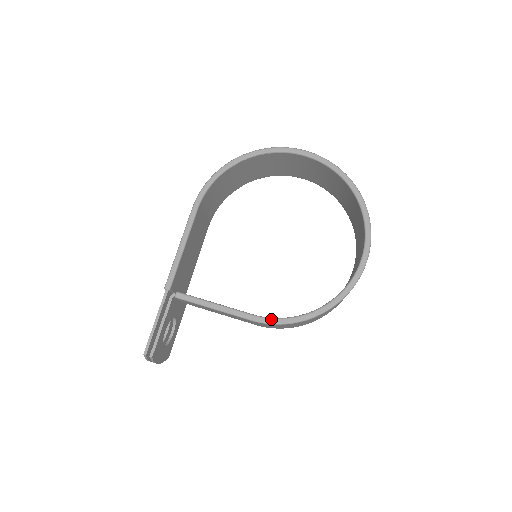
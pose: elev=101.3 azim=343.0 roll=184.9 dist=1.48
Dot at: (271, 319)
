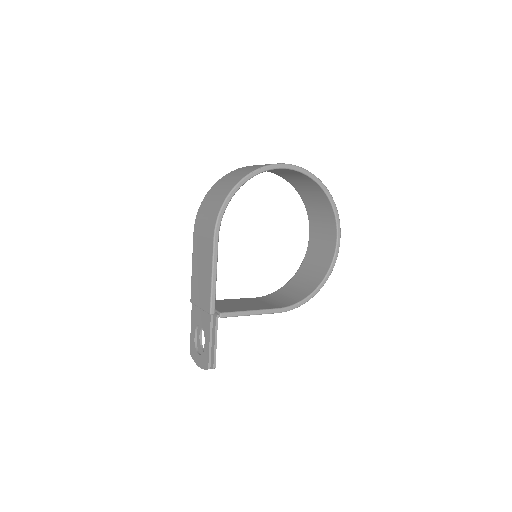
Dot at: (290, 307)
